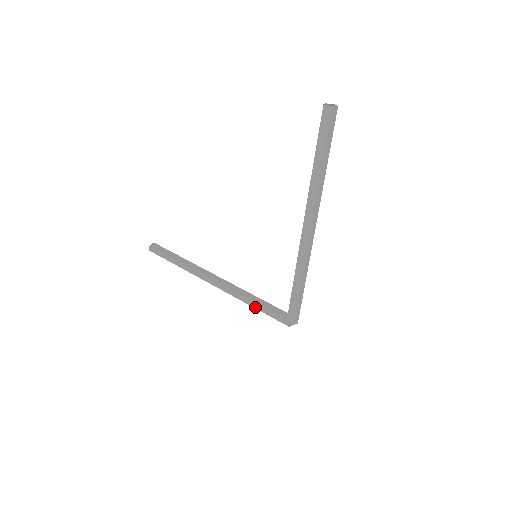
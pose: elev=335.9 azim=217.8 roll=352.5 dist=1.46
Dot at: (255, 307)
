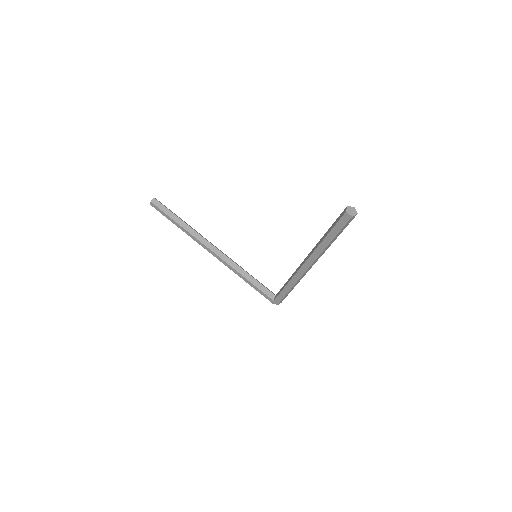
Dot at: (248, 283)
